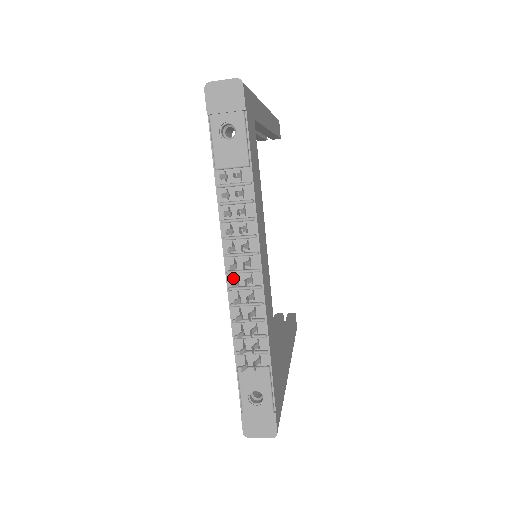
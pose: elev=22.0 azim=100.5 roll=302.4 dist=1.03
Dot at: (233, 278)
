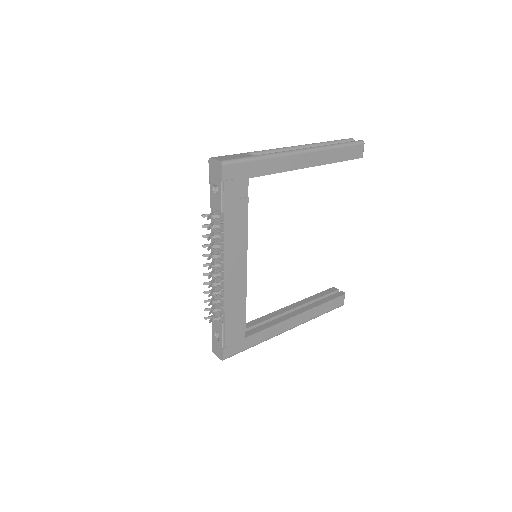
Dot at: (214, 269)
